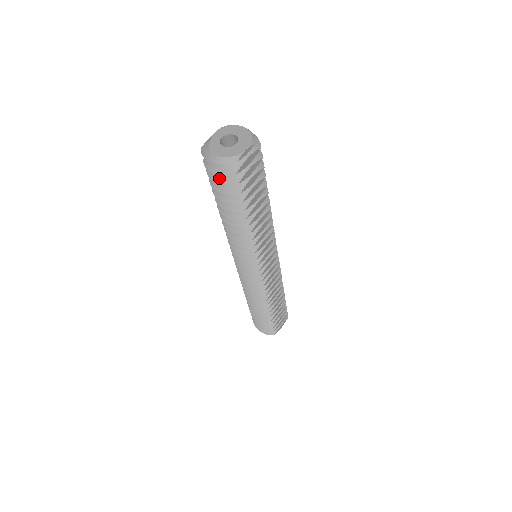
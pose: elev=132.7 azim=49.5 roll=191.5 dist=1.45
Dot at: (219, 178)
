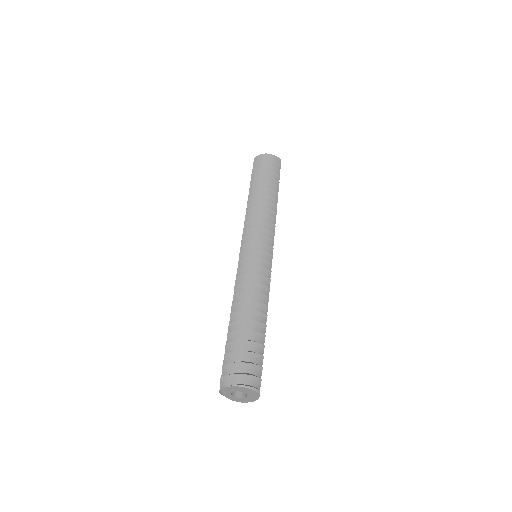
Dot at: occluded
